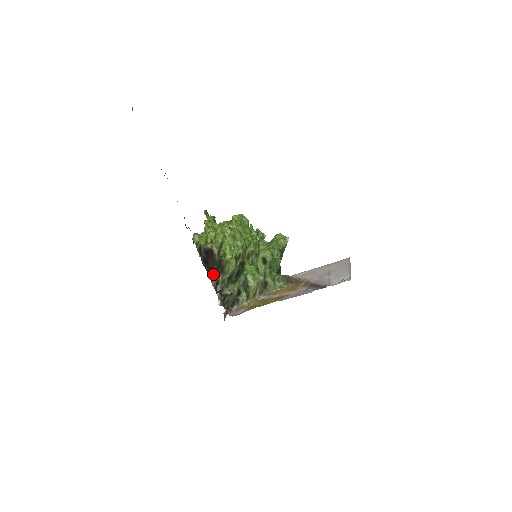
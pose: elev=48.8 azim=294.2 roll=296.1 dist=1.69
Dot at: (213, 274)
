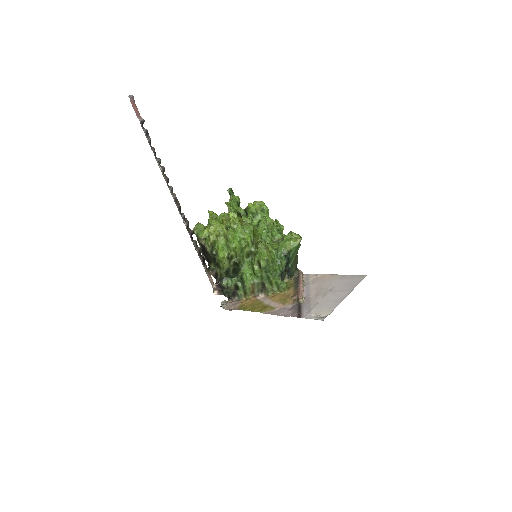
Dot at: (211, 266)
